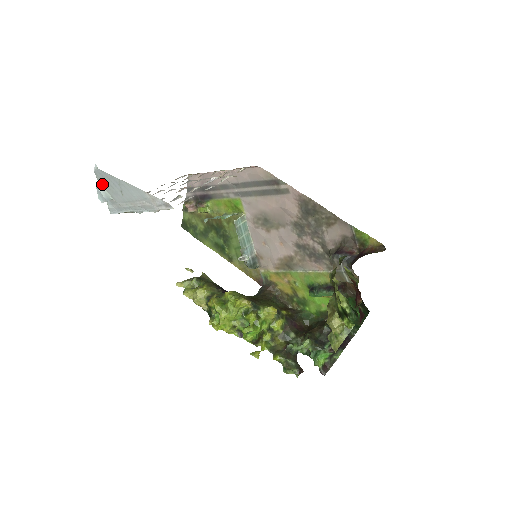
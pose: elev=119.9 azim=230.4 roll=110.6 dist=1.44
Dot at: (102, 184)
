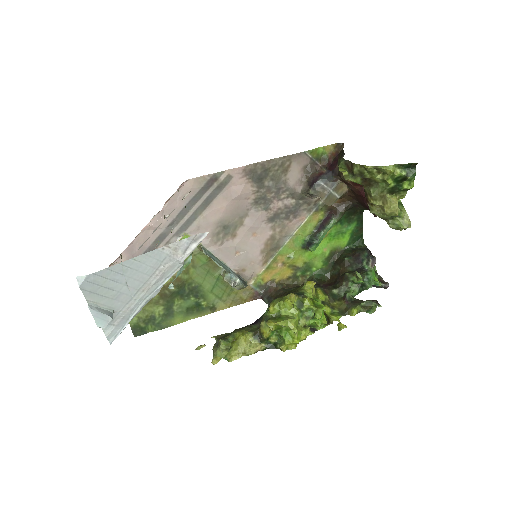
Dot at: (94, 300)
